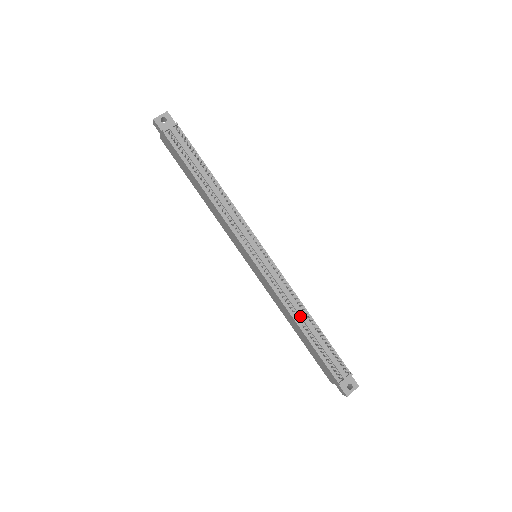
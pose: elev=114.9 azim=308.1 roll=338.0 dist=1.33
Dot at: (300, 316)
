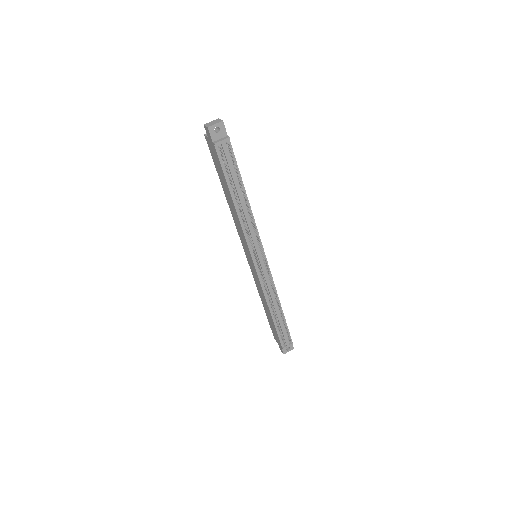
Dot at: (274, 306)
